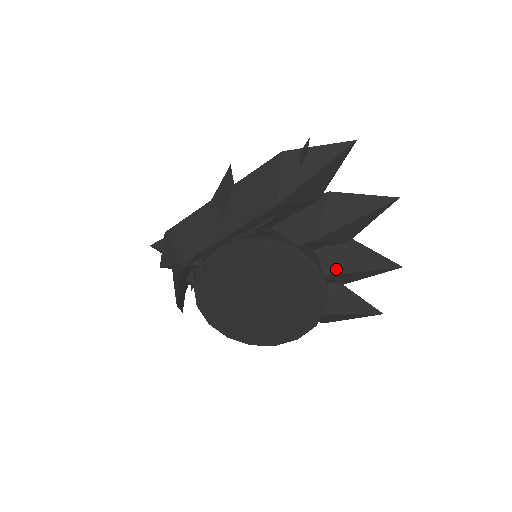
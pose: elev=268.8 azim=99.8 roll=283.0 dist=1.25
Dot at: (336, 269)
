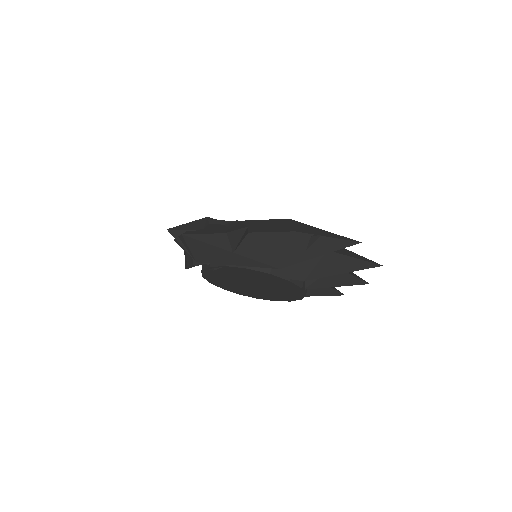
Dot at: (316, 285)
